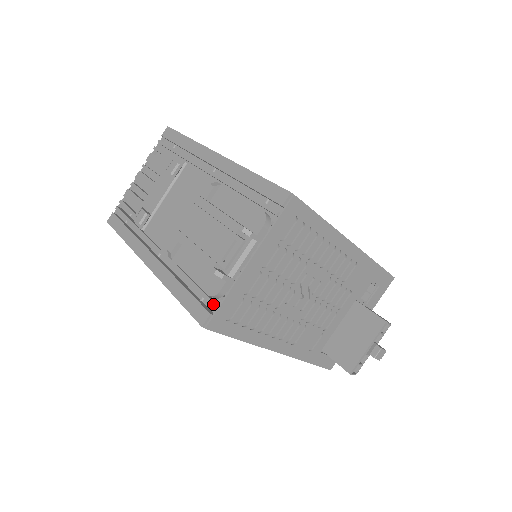
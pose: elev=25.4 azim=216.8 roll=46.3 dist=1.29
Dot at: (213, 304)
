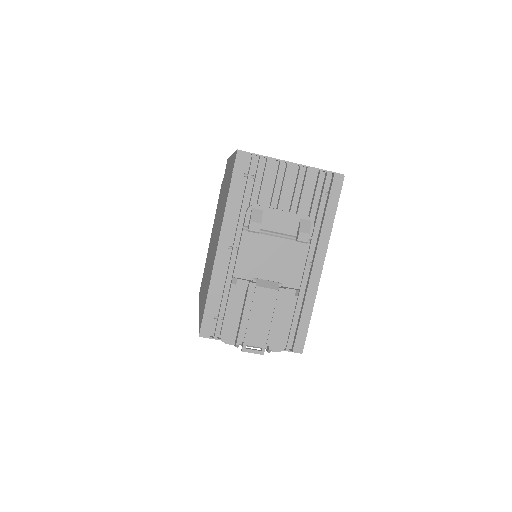
Dot at: (216, 336)
